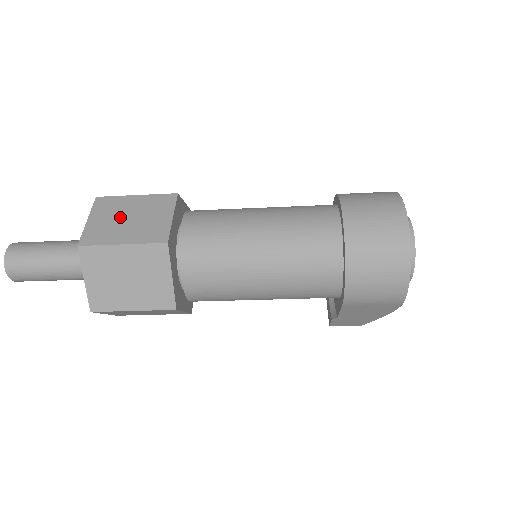
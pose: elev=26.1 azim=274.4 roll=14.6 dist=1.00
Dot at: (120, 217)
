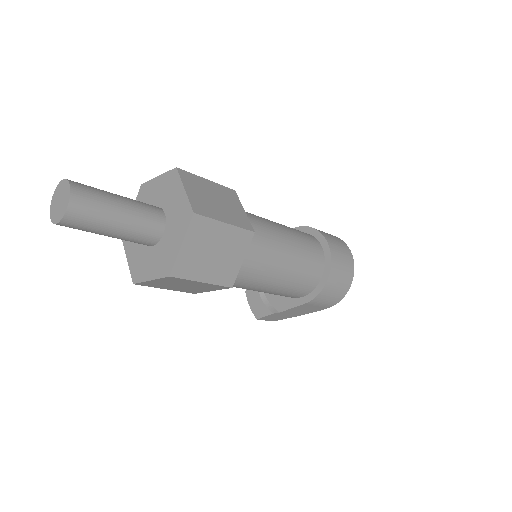
Dot at: (209, 196)
